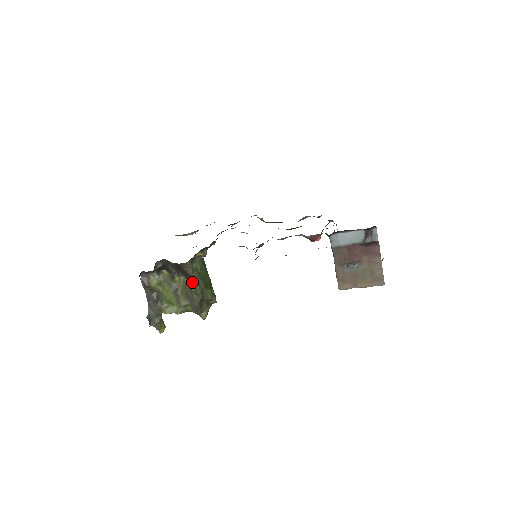
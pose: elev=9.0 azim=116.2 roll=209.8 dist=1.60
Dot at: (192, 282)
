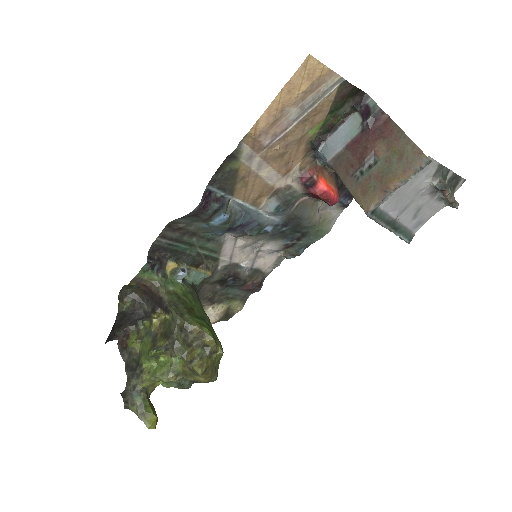
Dot at: (167, 306)
